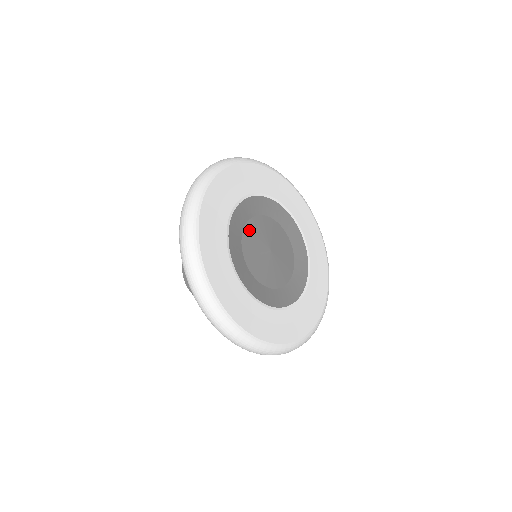
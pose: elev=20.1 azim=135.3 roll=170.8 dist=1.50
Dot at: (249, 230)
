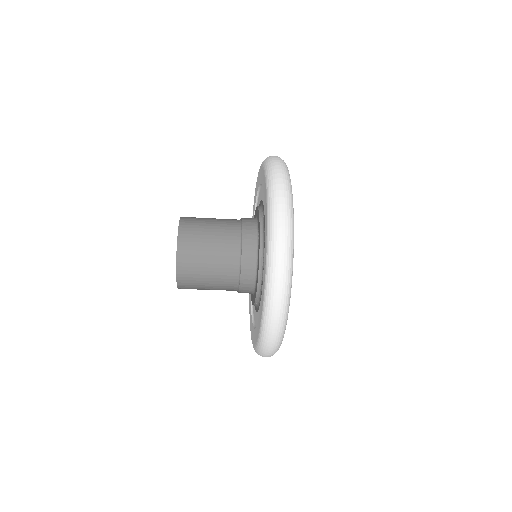
Dot at: occluded
